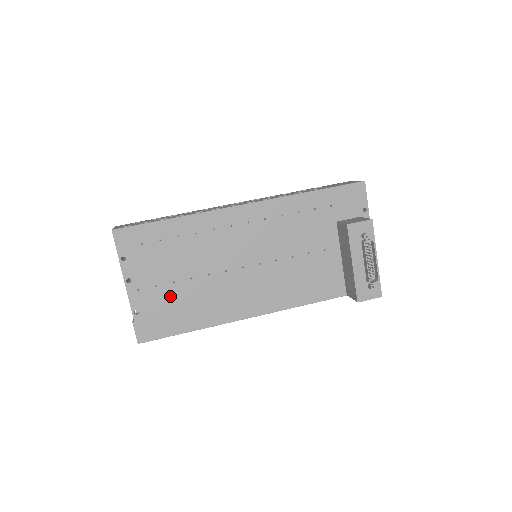
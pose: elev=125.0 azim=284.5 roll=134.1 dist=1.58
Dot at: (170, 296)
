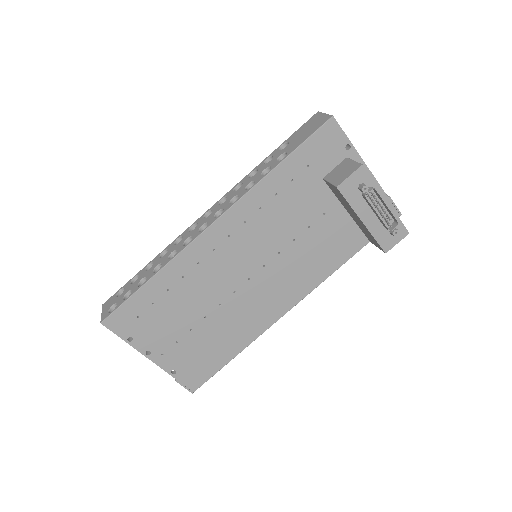
Dot at: (195, 343)
